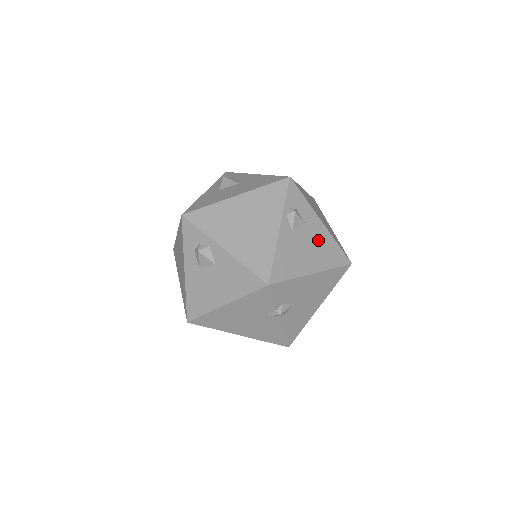
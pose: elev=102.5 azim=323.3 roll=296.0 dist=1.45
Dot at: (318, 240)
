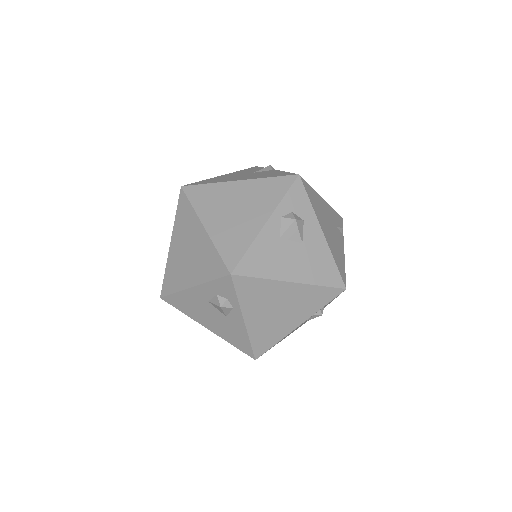
Dot at: occluded
